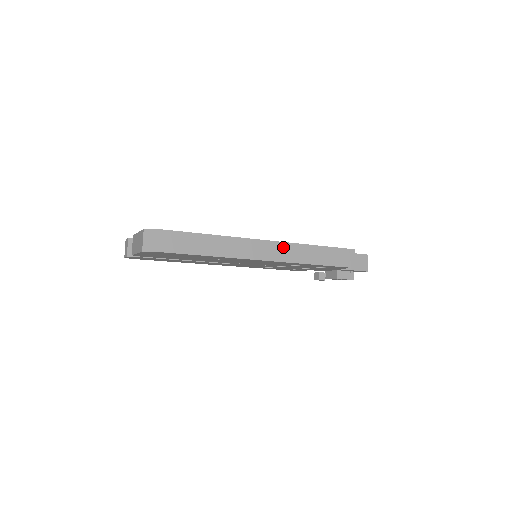
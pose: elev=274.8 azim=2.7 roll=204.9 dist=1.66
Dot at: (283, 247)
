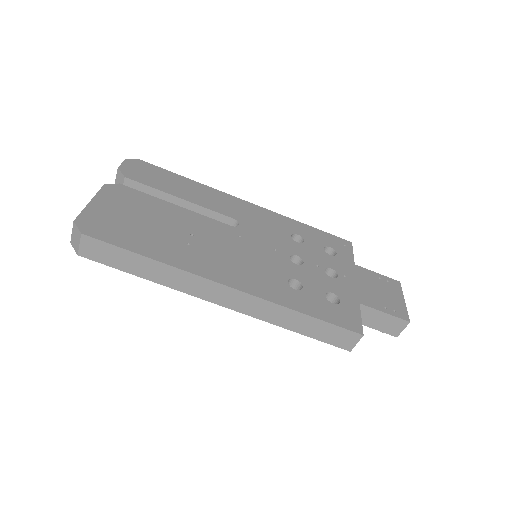
Dot at: (251, 300)
